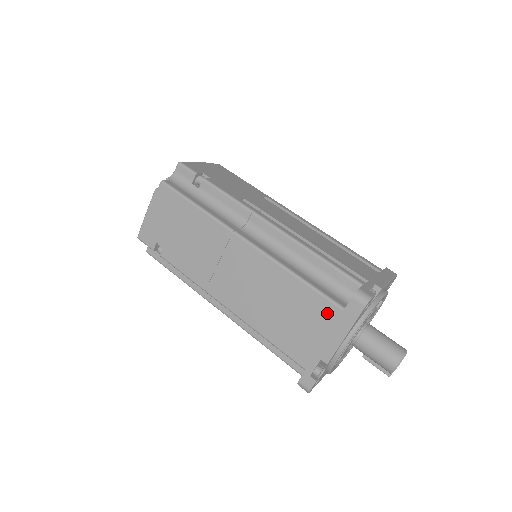
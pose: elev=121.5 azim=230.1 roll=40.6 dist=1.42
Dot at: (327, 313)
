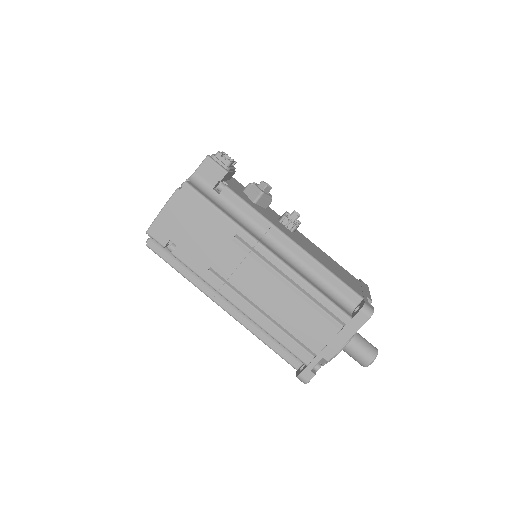
Dot at: occluded
